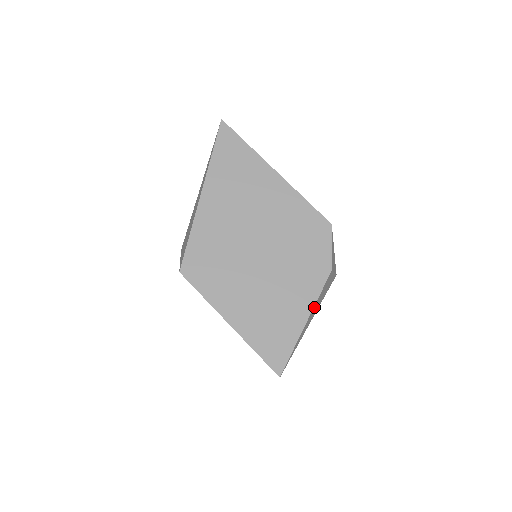
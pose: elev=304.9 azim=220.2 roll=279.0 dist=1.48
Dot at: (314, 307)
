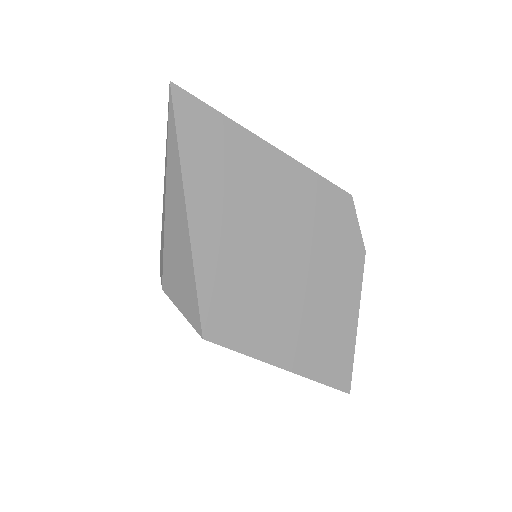
Dot at: (357, 301)
